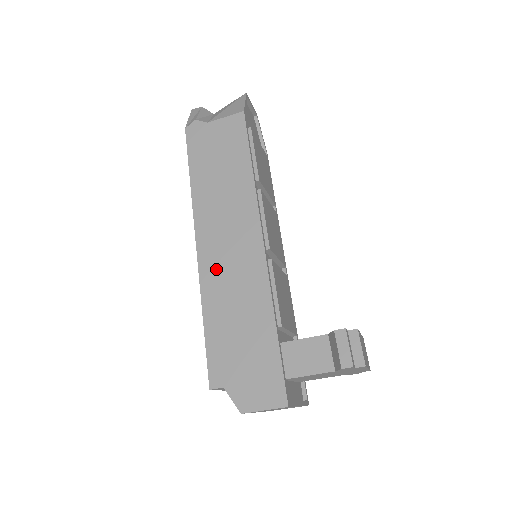
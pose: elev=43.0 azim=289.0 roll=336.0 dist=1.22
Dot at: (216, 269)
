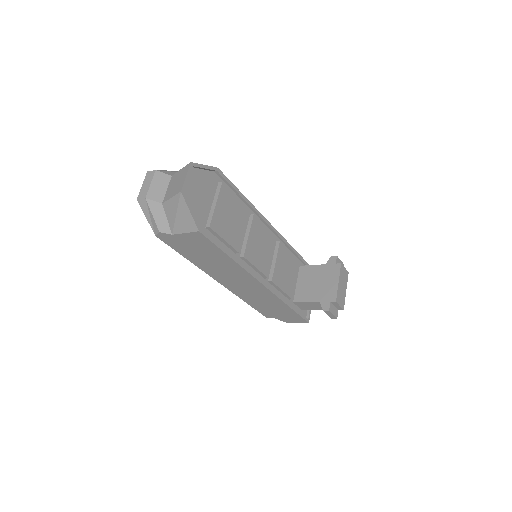
Dot at: (241, 291)
